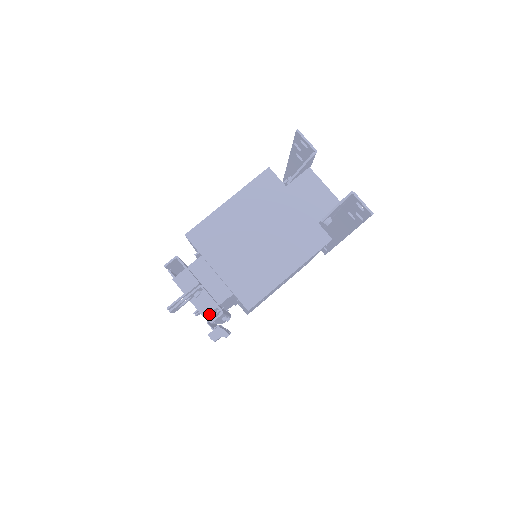
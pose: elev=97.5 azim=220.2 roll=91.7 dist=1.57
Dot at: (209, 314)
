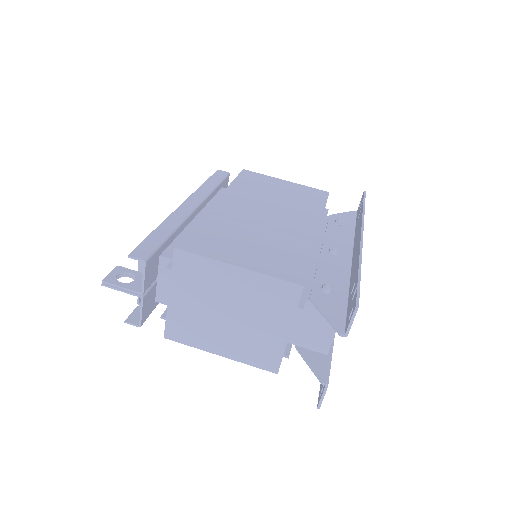
Dot at: occluded
